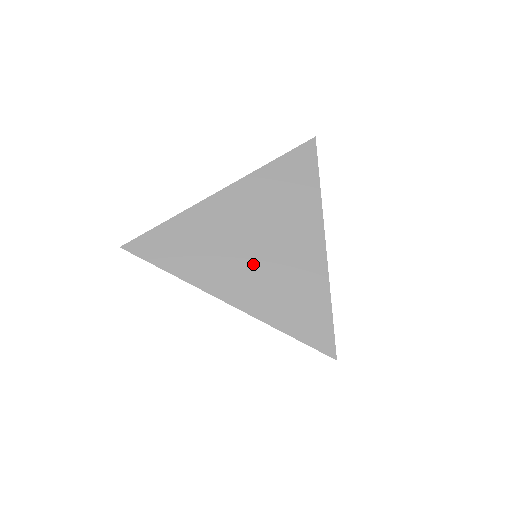
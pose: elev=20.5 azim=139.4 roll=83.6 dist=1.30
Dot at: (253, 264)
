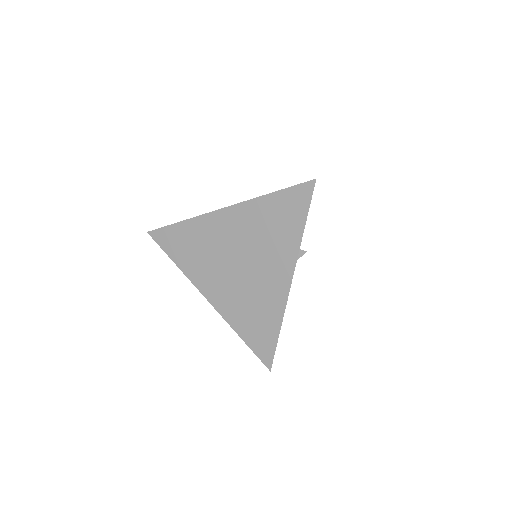
Dot at: (231, 279)
